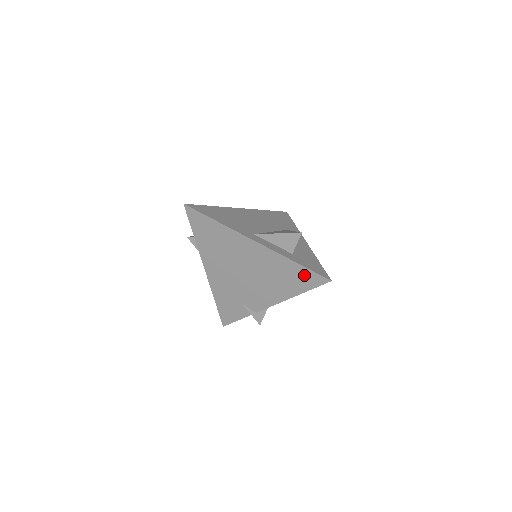
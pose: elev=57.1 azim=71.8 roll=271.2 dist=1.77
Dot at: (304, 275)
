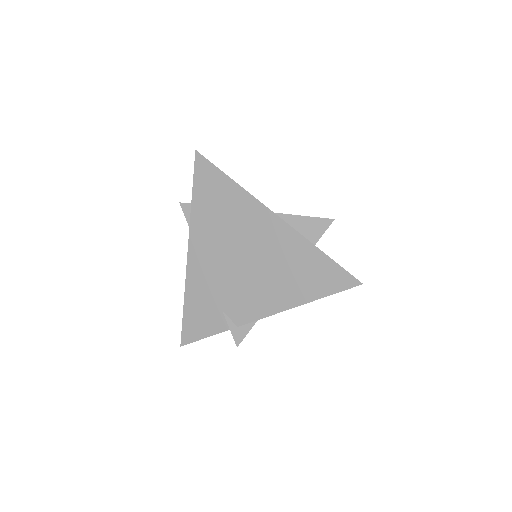
Dot at: (326, 271)
